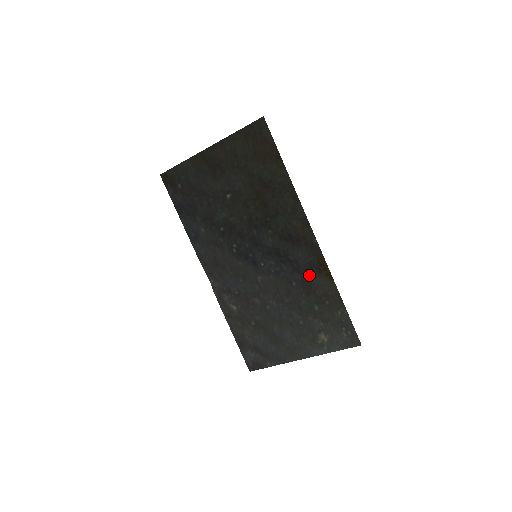
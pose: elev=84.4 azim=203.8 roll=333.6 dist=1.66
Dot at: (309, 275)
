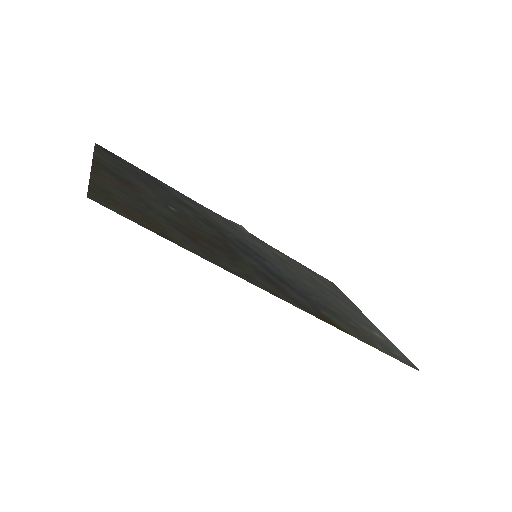
Dot at: (321, 310)
